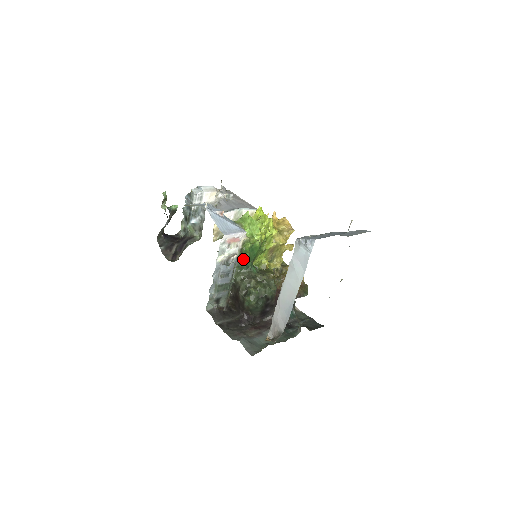
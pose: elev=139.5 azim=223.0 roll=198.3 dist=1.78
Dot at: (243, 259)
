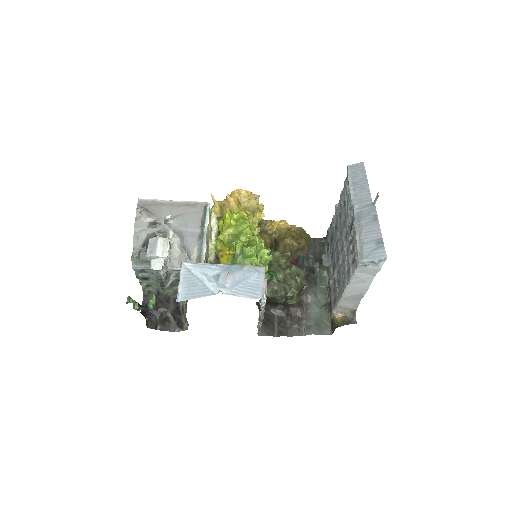
Dot at: occluded
